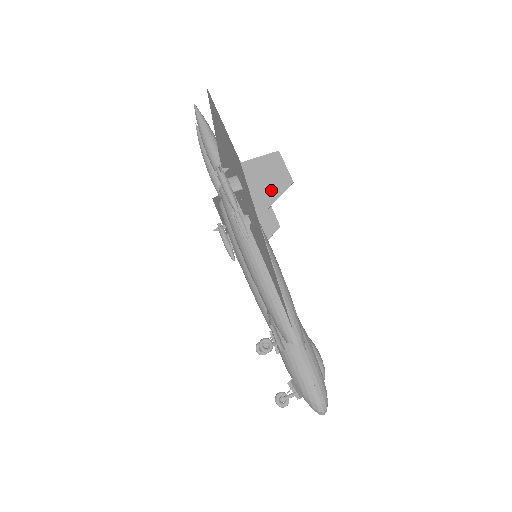
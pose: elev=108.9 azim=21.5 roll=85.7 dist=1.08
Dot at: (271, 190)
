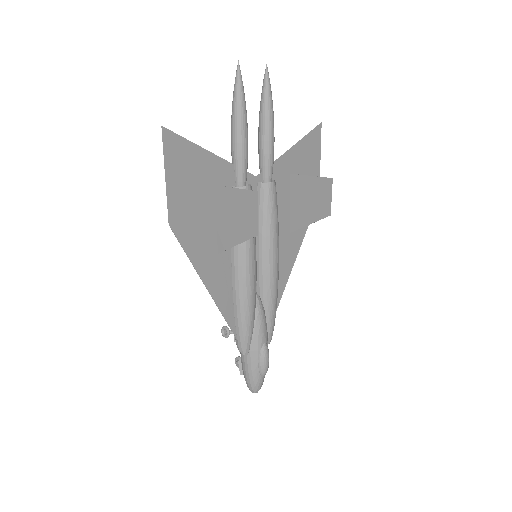
Dot at: (239, 231)
